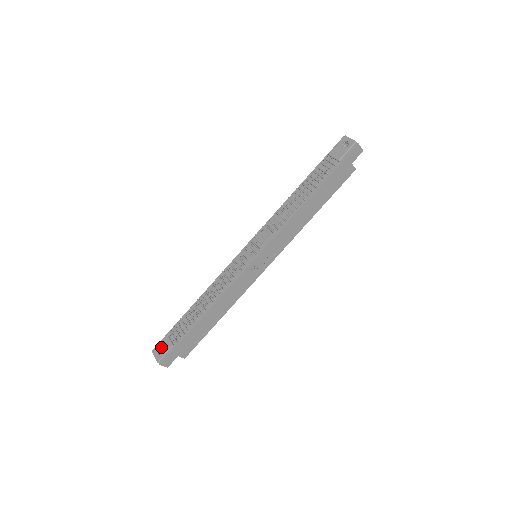
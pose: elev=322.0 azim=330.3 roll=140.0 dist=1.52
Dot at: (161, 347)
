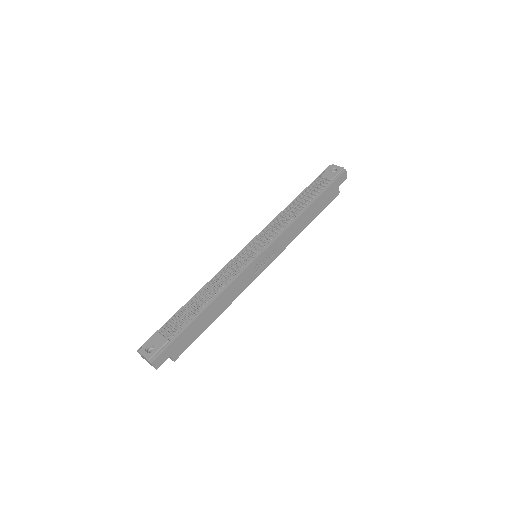
Dot at: (151, 344)
